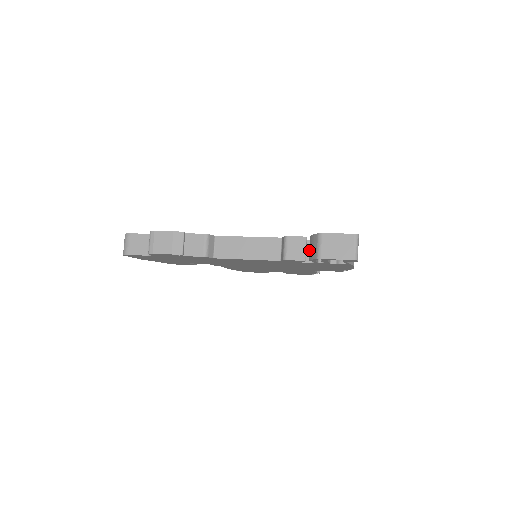
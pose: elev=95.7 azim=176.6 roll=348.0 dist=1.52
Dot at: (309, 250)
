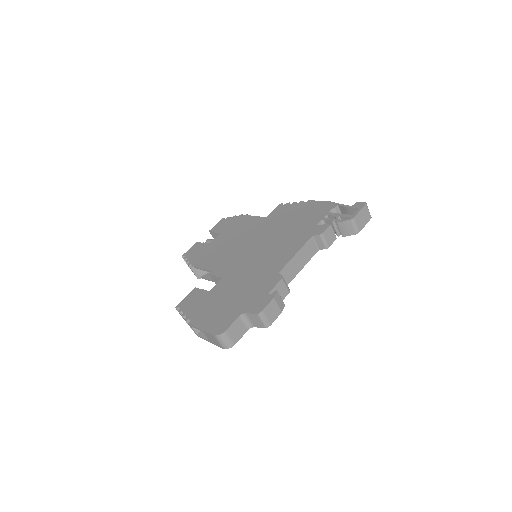
Dot at: occluded
